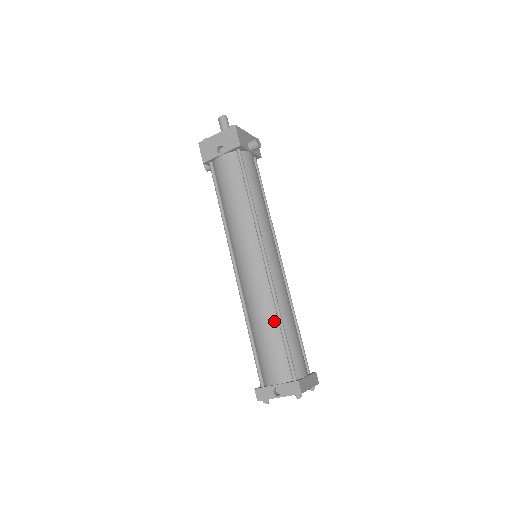
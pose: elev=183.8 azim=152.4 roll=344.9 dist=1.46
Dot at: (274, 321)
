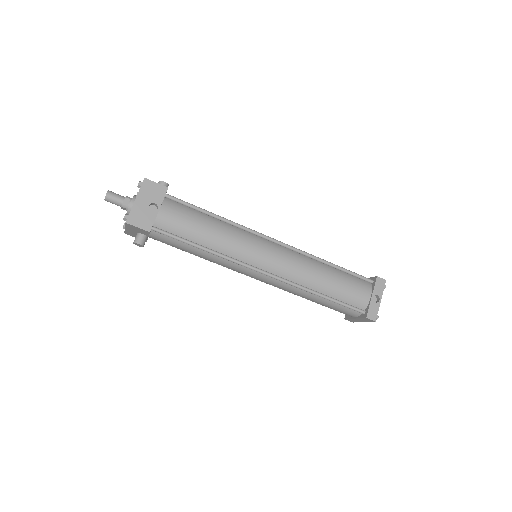
Dot at: (325, 267)
